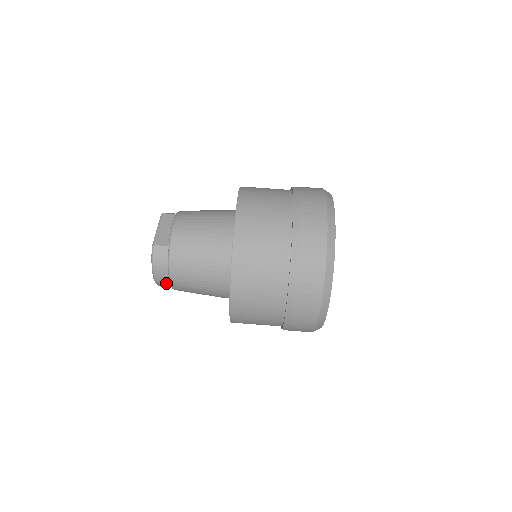
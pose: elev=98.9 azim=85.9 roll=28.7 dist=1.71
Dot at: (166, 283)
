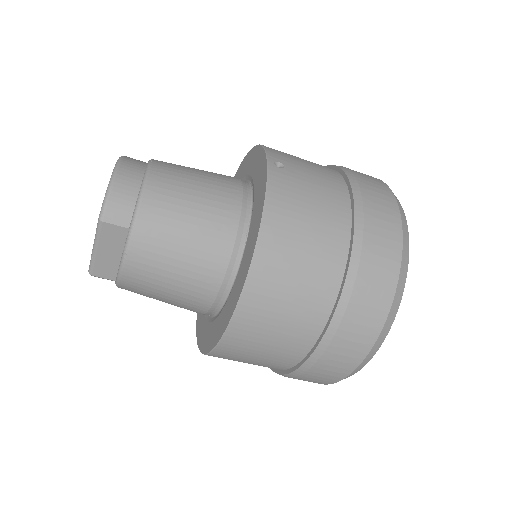
Dot at: occluded
